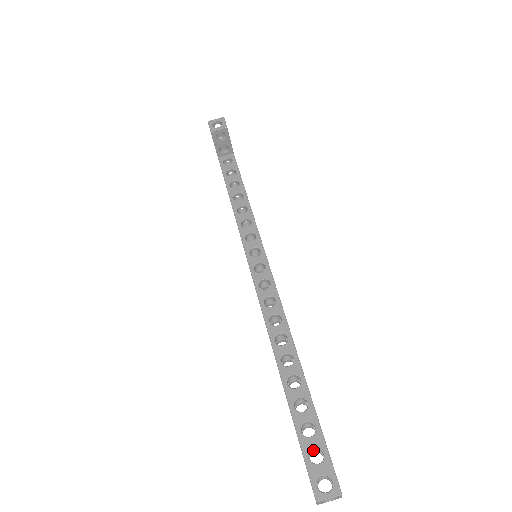
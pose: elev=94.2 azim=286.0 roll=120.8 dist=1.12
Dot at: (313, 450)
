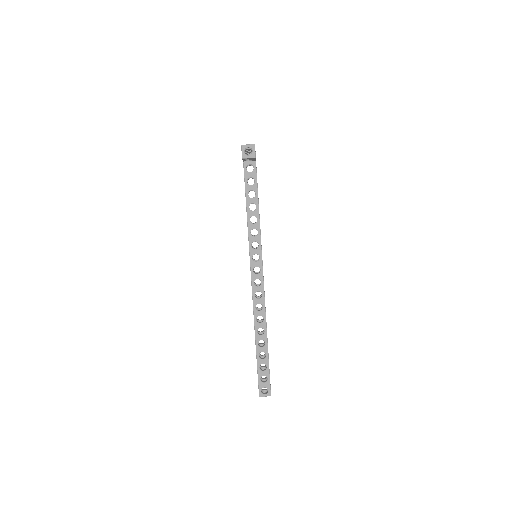
Dot at: occluded
